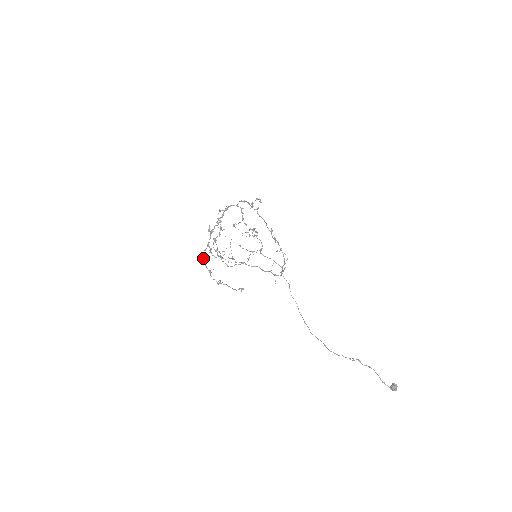
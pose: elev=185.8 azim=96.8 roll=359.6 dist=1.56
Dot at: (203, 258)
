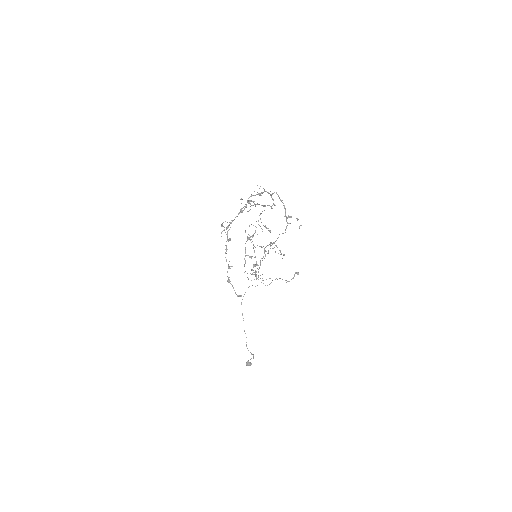
Dot at: occluded
